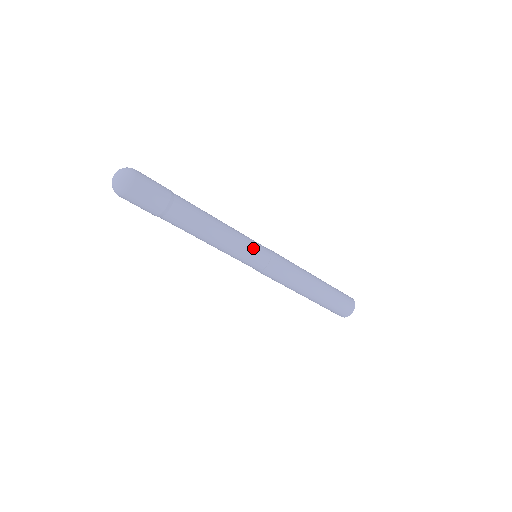
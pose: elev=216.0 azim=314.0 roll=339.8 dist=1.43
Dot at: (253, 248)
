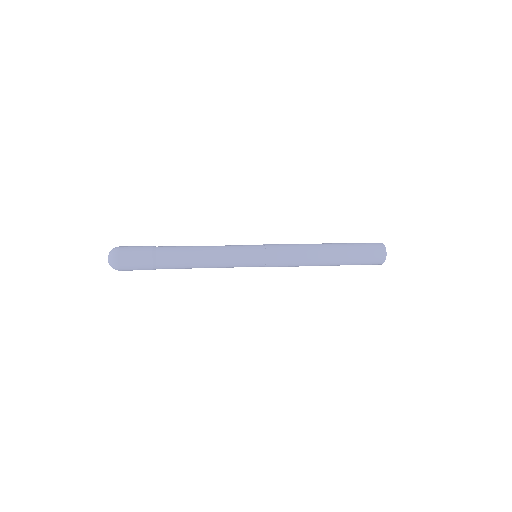
Dot at: (244, 256)
